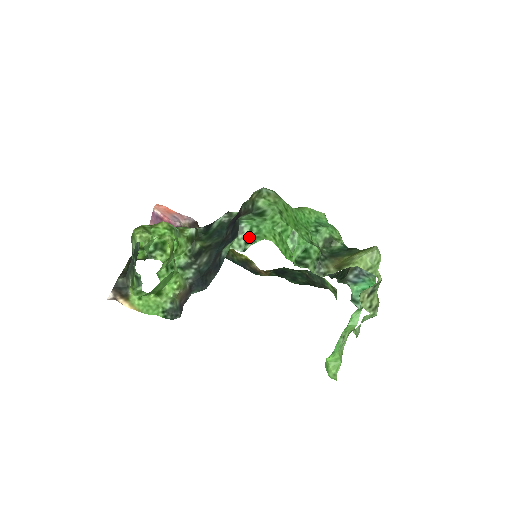
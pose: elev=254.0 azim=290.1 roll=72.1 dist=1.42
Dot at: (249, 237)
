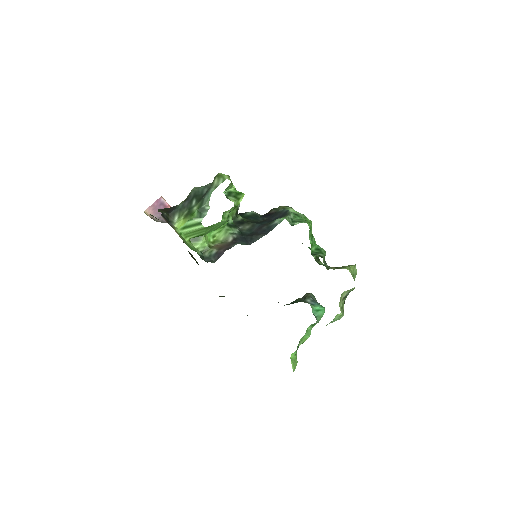
Dot at: (295, 220)
